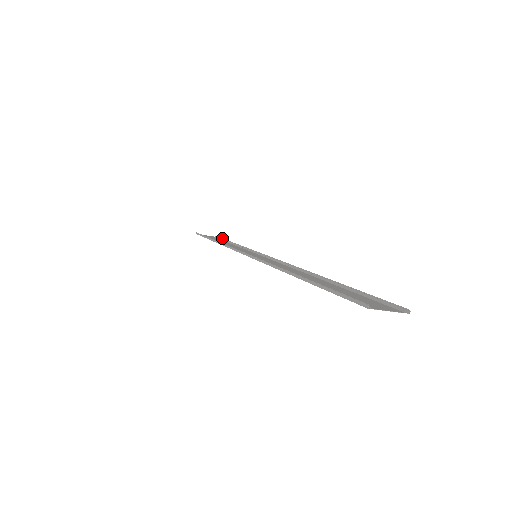
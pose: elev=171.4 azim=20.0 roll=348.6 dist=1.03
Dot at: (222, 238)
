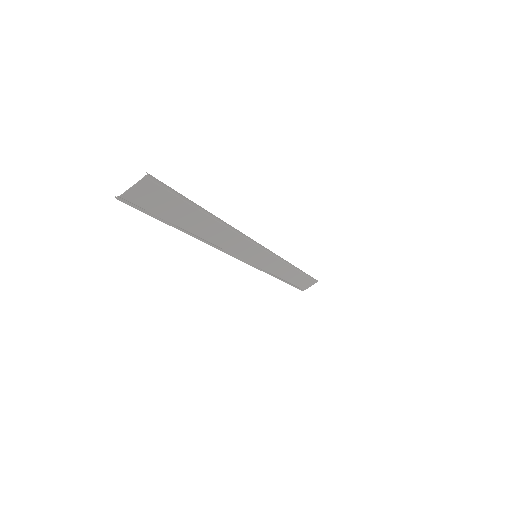
Dot at: (309, 276)
